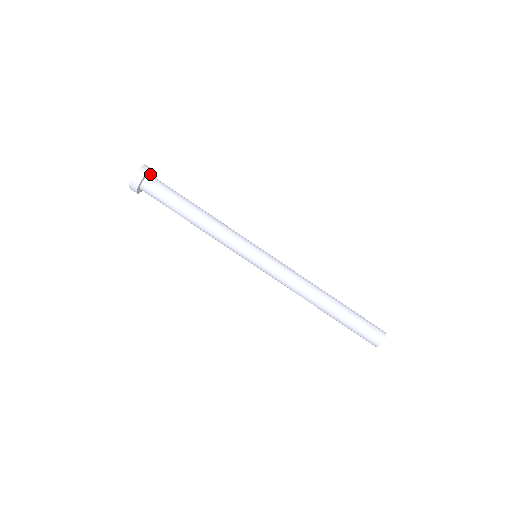
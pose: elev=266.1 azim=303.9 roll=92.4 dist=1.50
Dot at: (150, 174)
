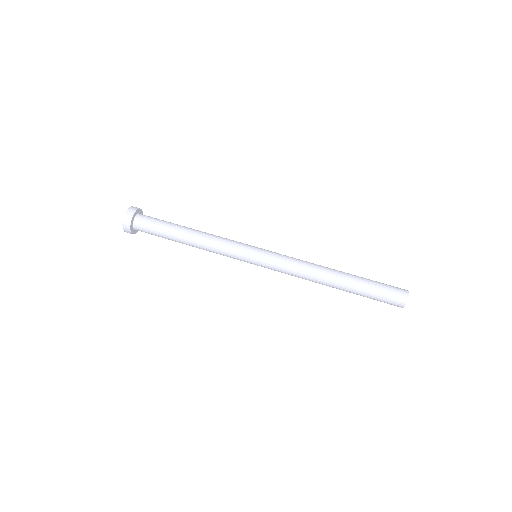
Dot at: occluded
